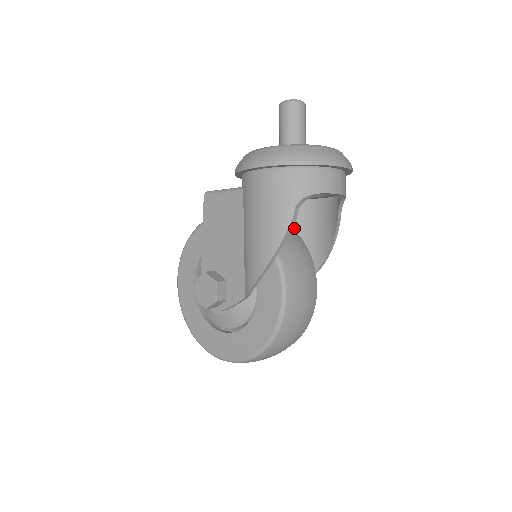
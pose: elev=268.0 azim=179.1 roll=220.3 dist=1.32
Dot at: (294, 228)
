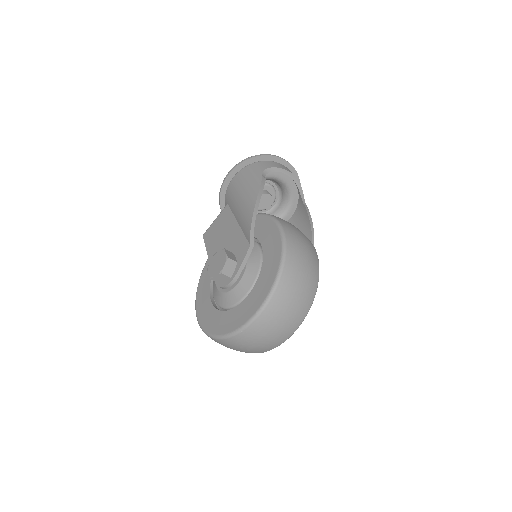
Dot at: occluded
